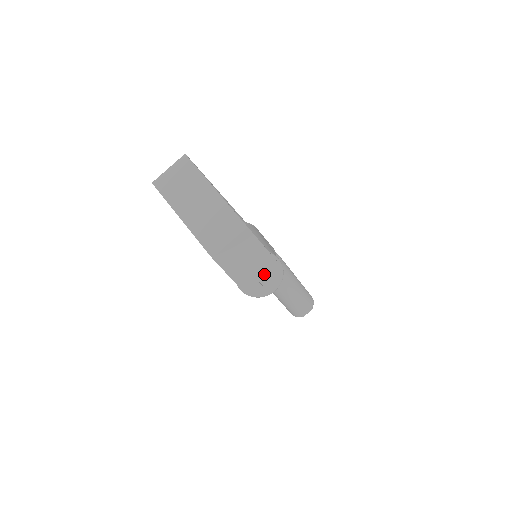
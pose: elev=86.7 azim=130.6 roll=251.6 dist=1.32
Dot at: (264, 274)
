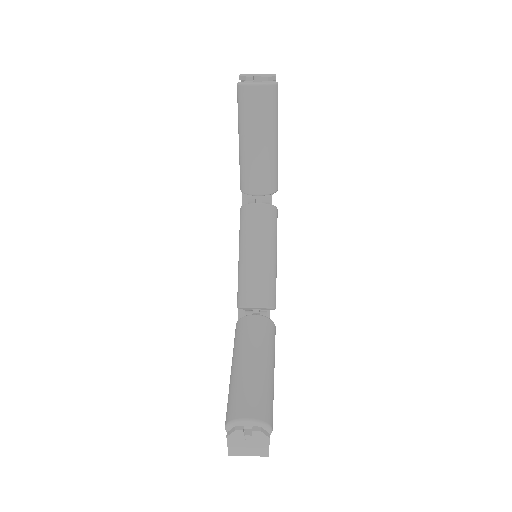
Dot at: occluded
